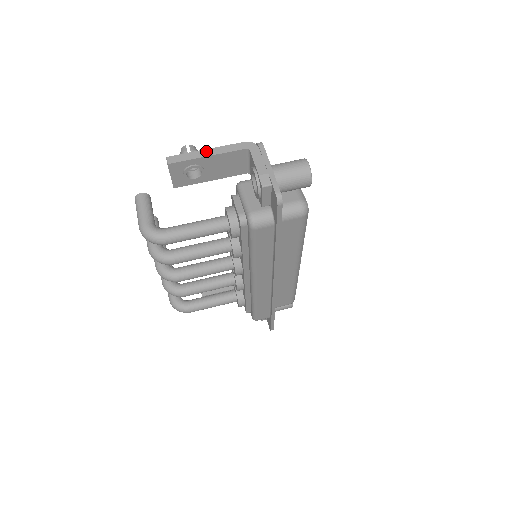
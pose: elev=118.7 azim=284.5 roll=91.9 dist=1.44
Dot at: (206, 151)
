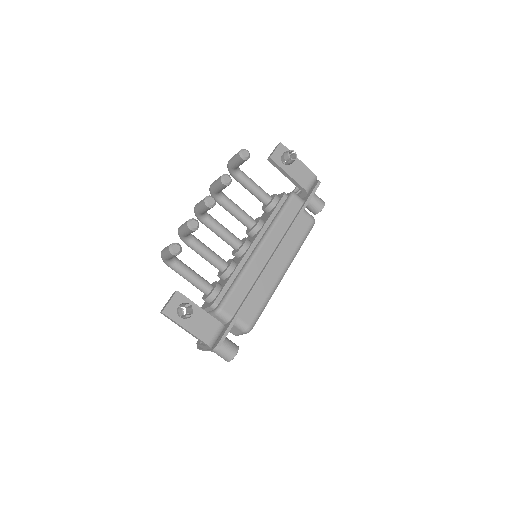
Dot at: (184, 329)
